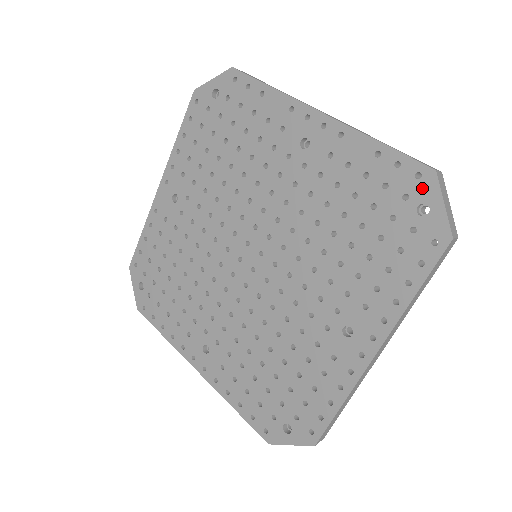
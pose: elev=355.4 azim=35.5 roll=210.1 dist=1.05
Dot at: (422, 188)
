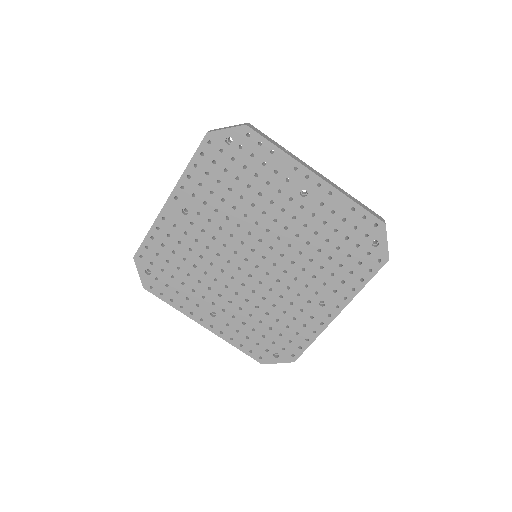
Dot at: (377, 232)
